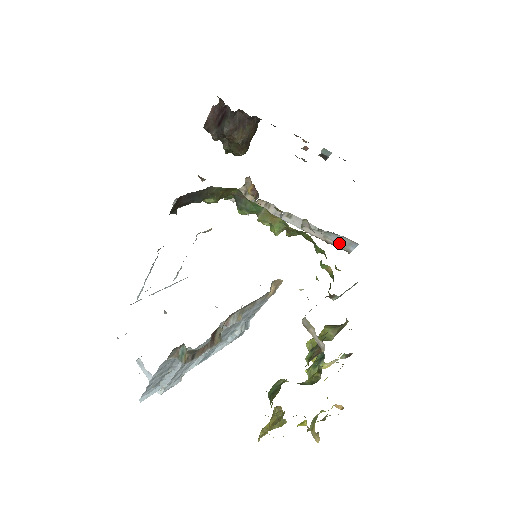
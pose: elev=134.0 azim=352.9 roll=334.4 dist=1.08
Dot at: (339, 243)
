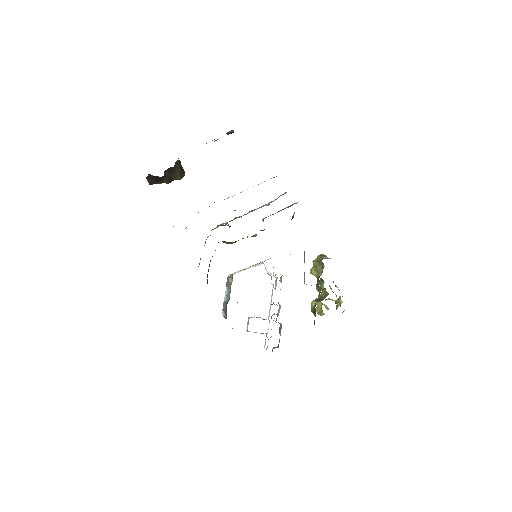
Dot at: (288, 207)
